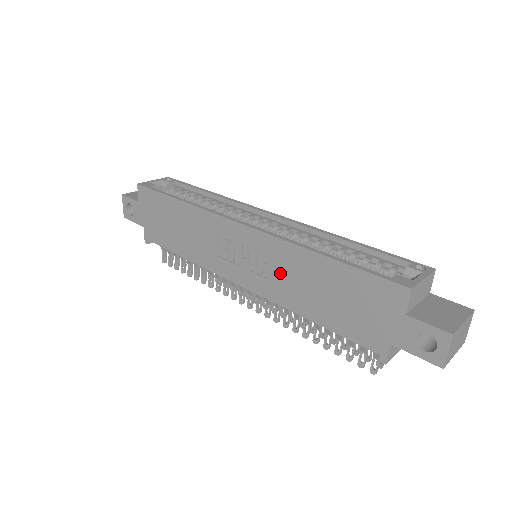
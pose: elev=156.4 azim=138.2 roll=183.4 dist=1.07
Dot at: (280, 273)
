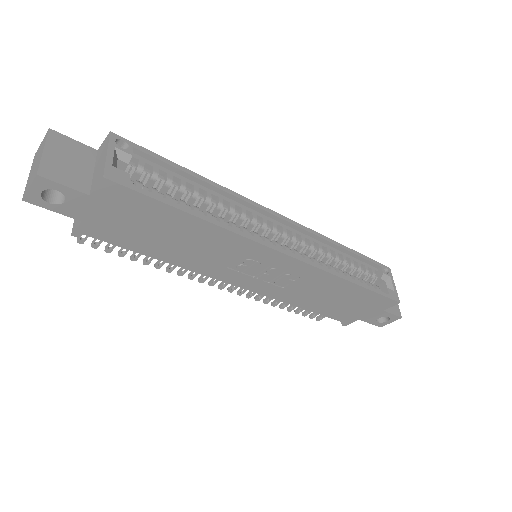
Dot at: (301, 287)
